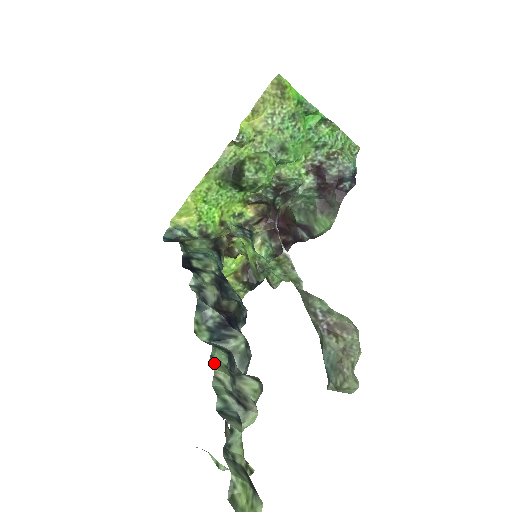
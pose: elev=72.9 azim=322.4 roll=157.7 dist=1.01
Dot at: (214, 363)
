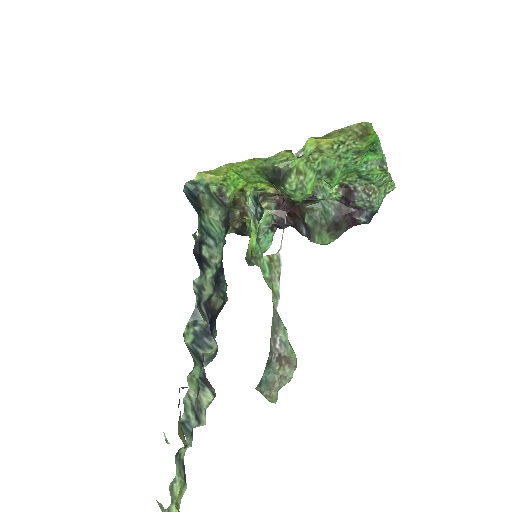
Dot at: (190, 378)
